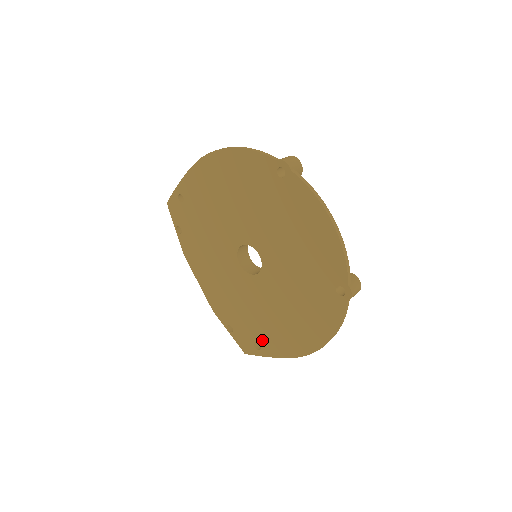
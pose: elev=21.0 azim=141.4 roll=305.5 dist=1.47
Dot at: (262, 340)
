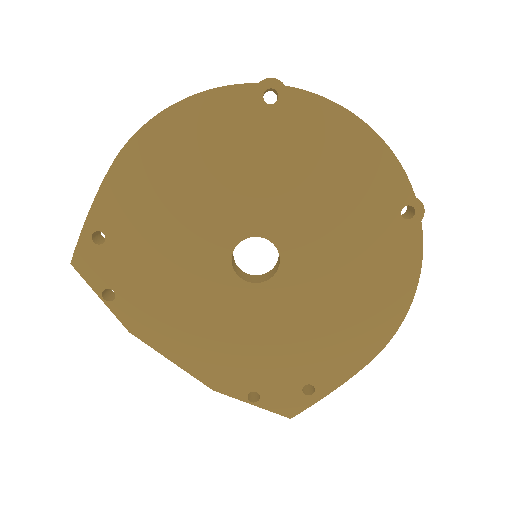
Dot at: (313, 373)
